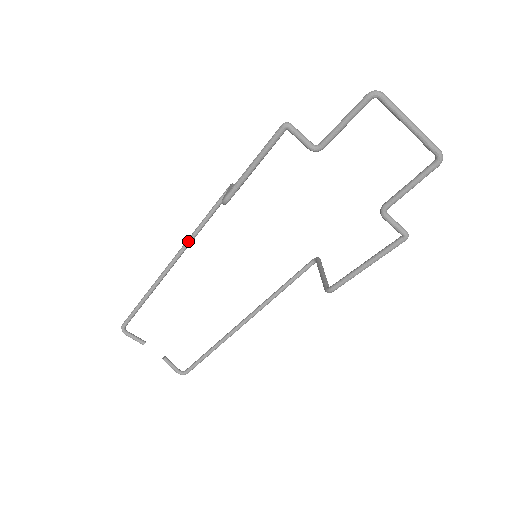
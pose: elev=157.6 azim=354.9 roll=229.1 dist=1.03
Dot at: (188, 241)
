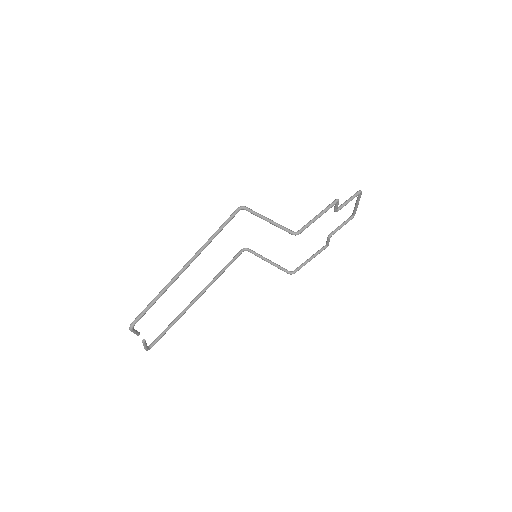
Dot at: (206, 246)
